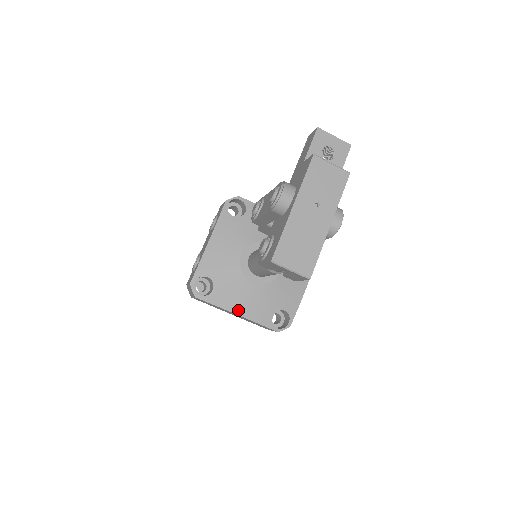
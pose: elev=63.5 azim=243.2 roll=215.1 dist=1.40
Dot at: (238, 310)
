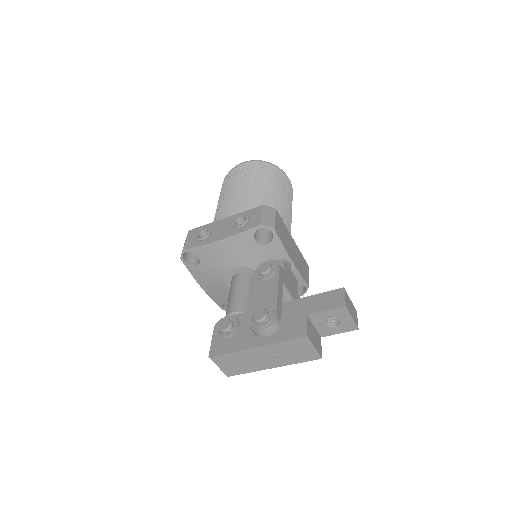
Dot at: (204, 286)
